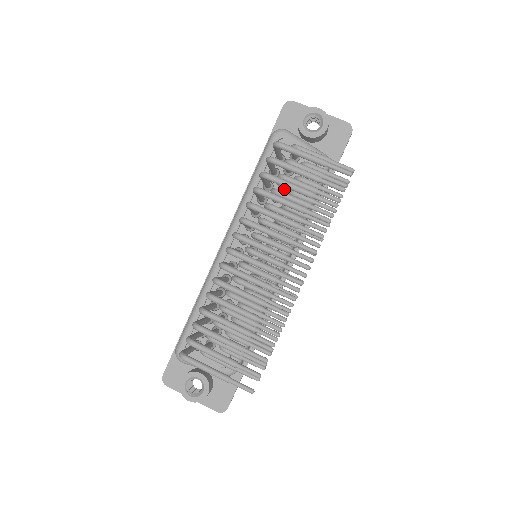
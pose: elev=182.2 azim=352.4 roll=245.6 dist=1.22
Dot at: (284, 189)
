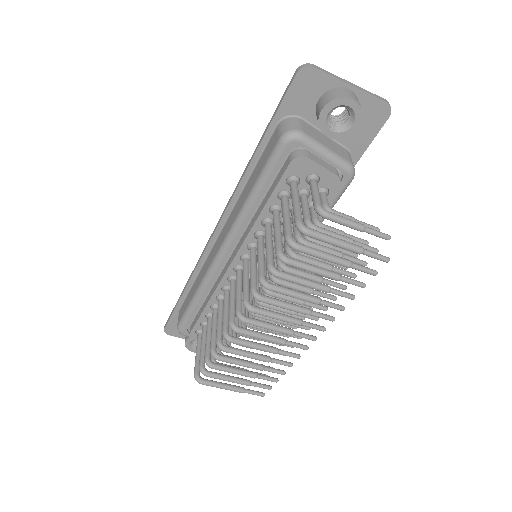
Dot at: occluded
